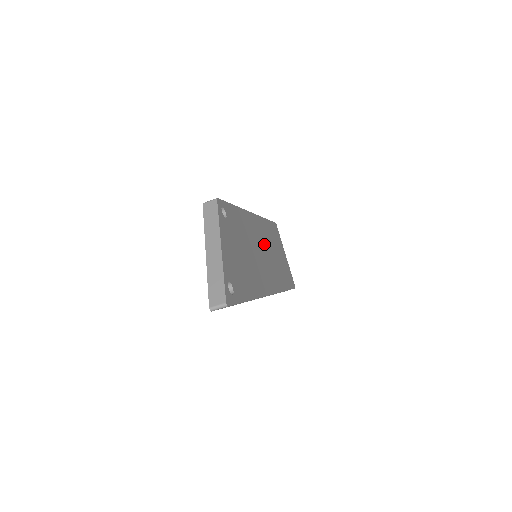
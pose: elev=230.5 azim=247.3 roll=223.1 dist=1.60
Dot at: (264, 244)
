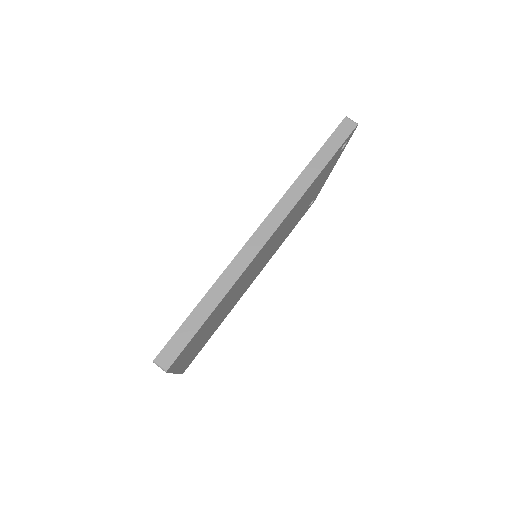
Dot at: (246, 283)
